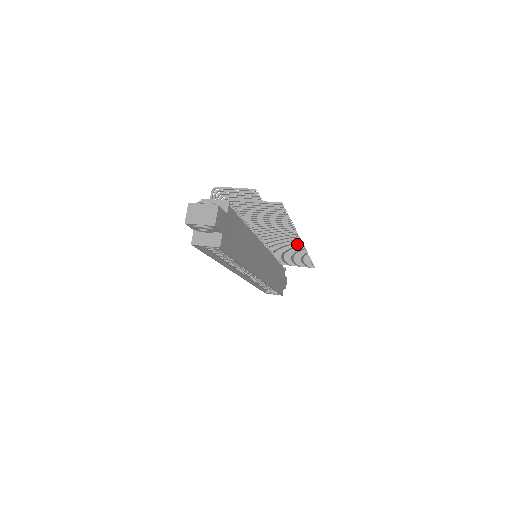
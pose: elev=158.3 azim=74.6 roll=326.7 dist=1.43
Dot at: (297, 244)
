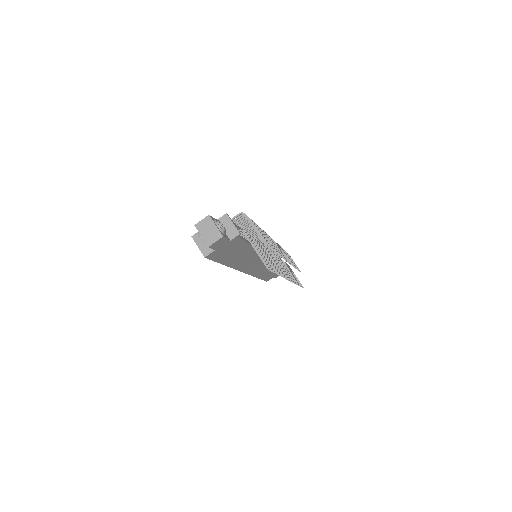
Dot at: (288, 276)
